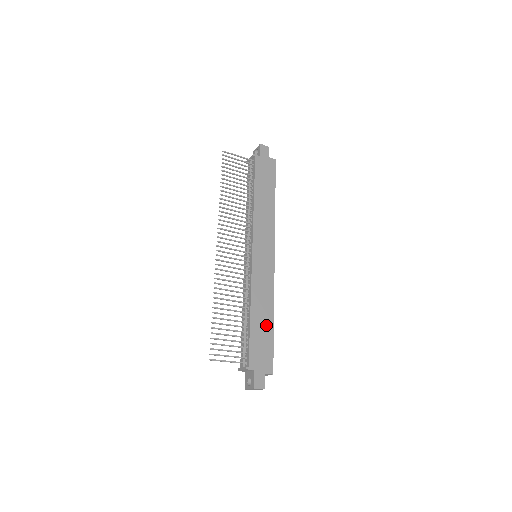
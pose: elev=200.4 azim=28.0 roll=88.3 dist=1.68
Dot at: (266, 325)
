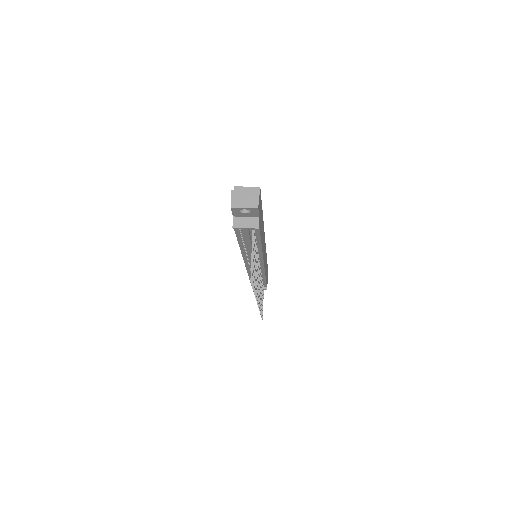
Dot at: occluded
